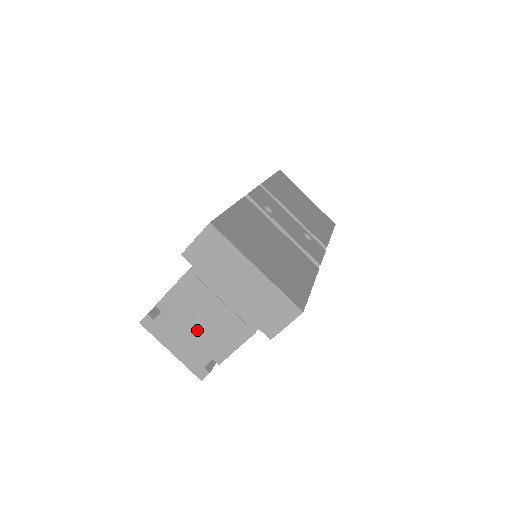
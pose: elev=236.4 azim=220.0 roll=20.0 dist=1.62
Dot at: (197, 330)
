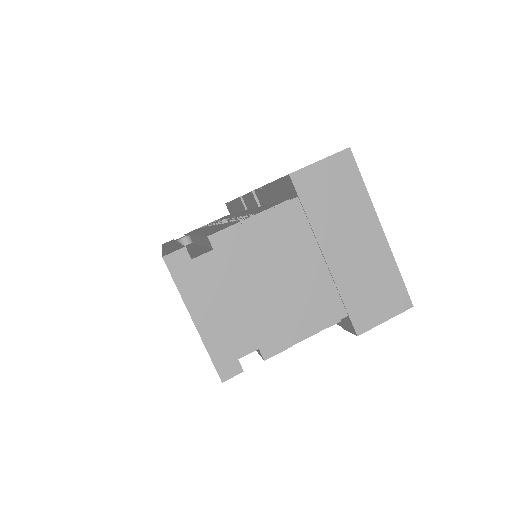
Dot at: (257, 295)
